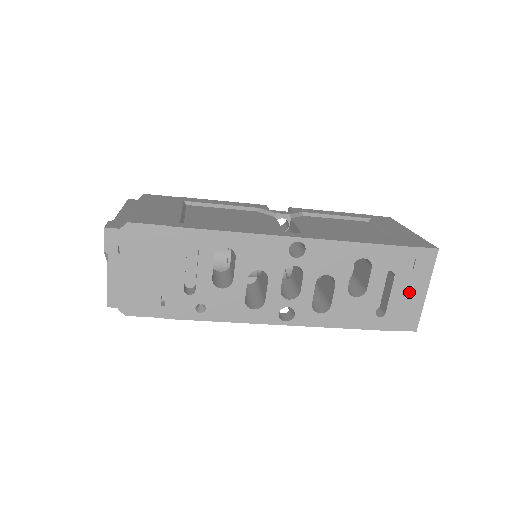
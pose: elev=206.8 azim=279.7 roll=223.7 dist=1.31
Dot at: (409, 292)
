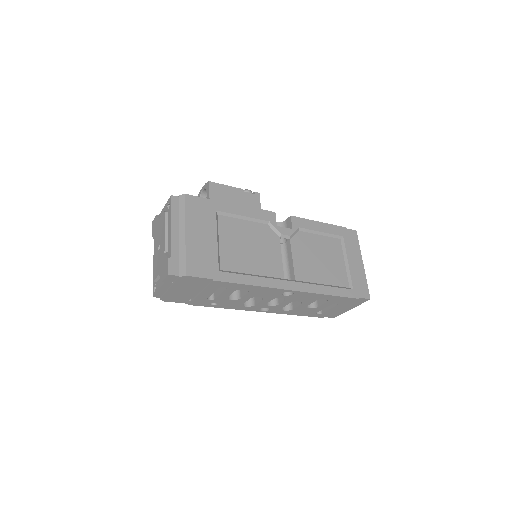
Dot at: (341, 308)
